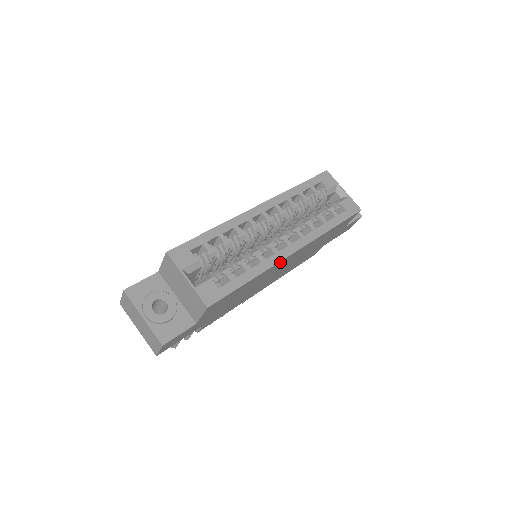
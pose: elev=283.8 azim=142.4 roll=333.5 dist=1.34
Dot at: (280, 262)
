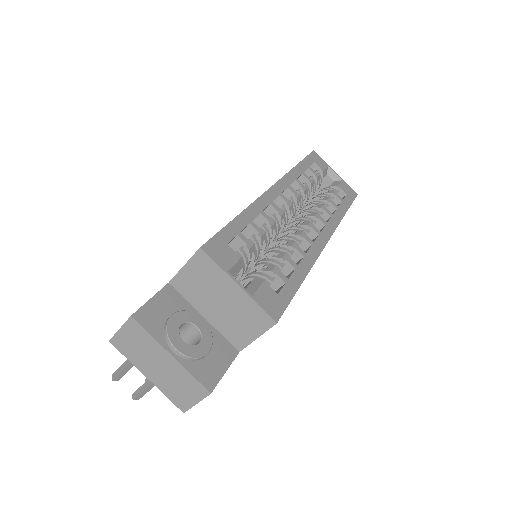
Dot at: occluded
